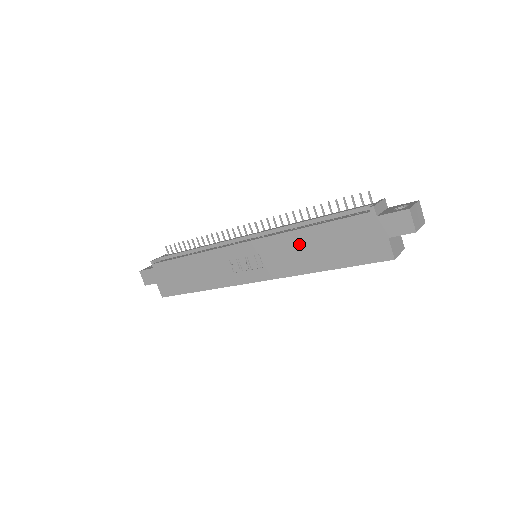
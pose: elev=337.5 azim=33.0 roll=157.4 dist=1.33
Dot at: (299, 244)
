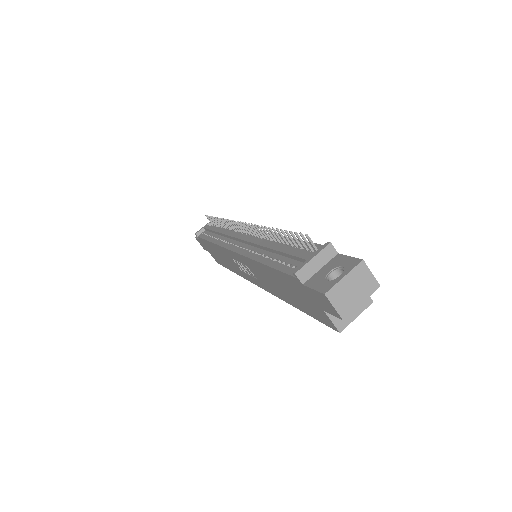
Dot at: (264, 274)
